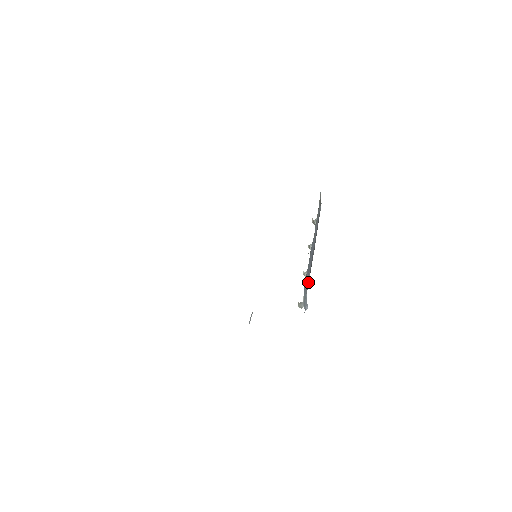
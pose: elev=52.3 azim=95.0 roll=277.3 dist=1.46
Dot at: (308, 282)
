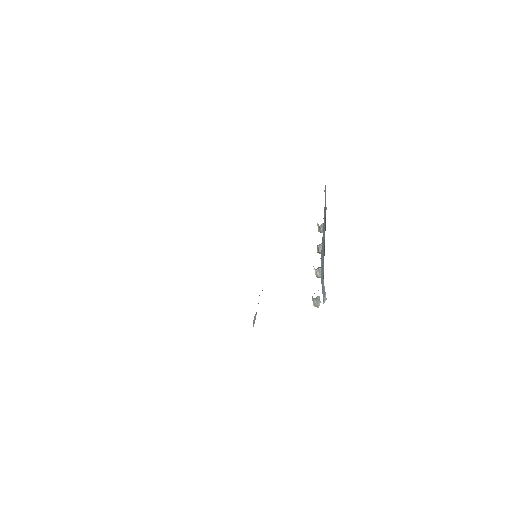
Dot at: (323, 274)
